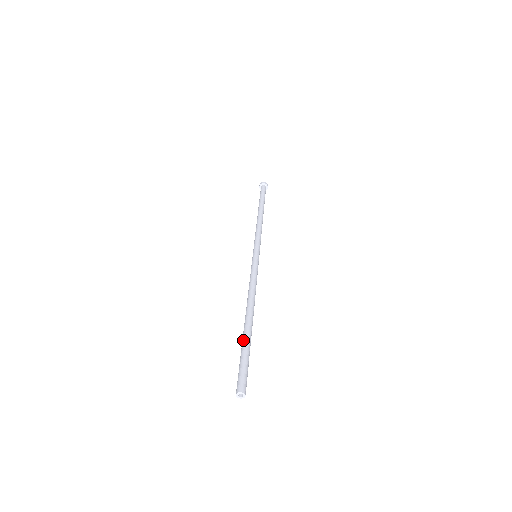
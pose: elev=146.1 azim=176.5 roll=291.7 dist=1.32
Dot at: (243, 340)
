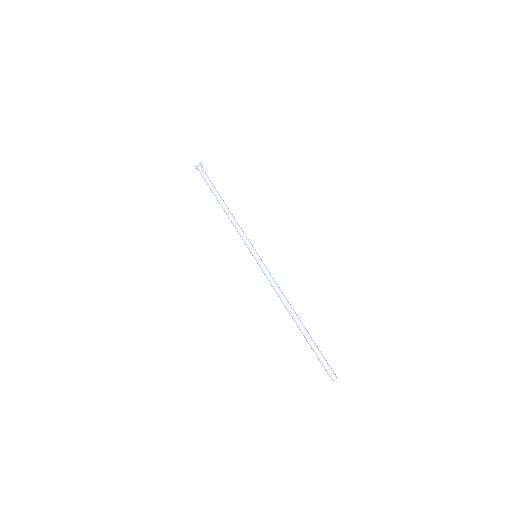
Dot at: (307, 341)
